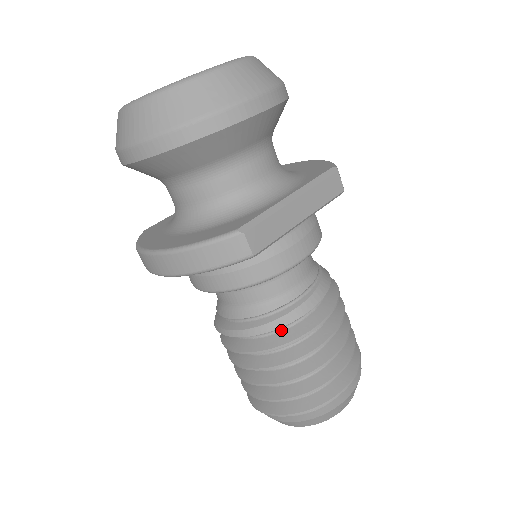
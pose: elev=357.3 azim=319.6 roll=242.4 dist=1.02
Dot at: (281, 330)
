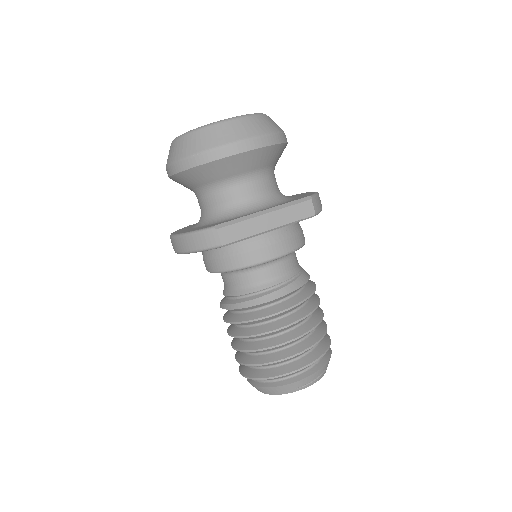
Dot at: (254, 310)
